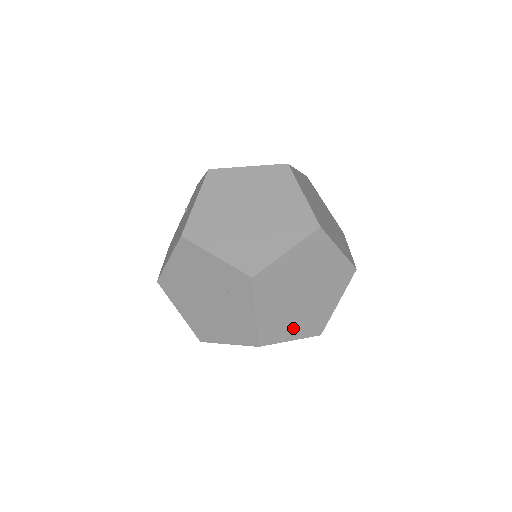
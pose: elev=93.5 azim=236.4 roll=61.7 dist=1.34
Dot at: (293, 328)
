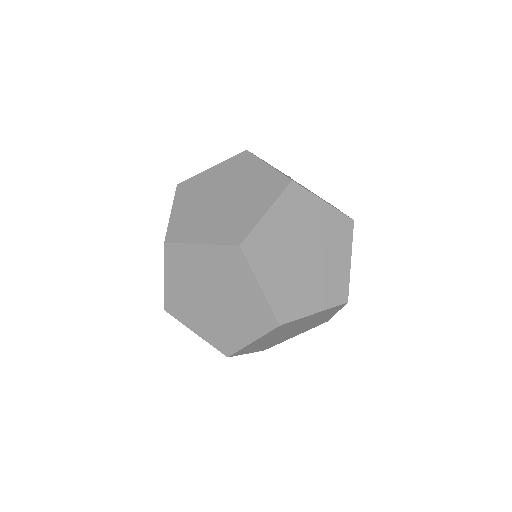
Dot at: (293, 335)
